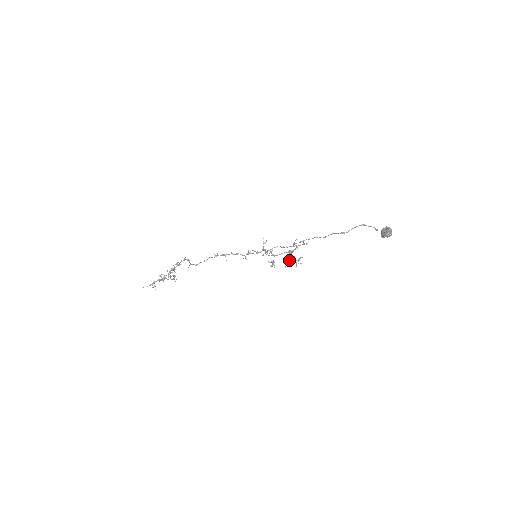
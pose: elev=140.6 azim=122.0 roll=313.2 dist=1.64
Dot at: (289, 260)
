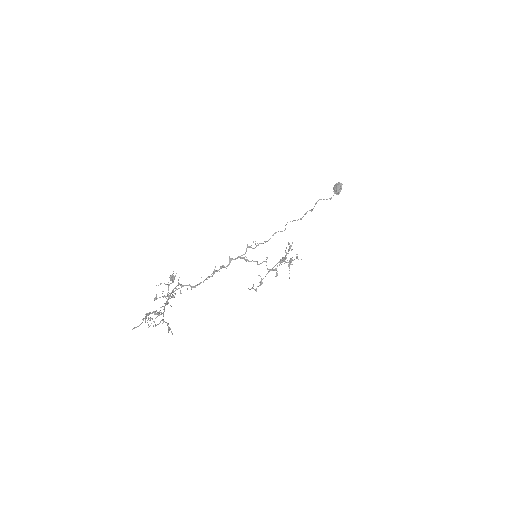
Dot at: (288, 264)
